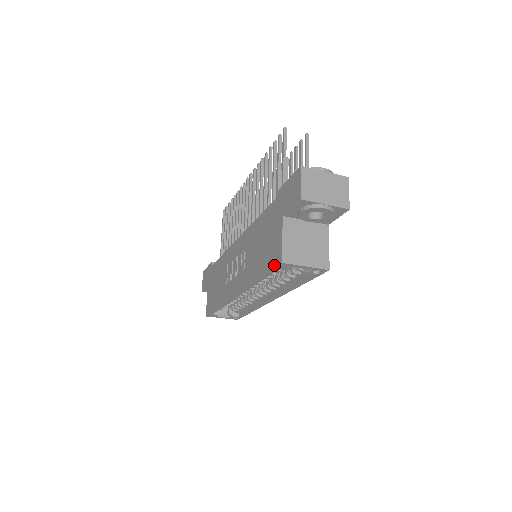
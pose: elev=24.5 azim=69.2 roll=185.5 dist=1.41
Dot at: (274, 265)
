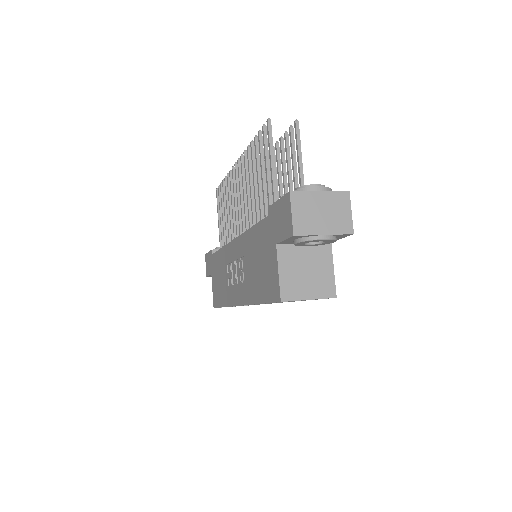
Dot at: (273, 299)
